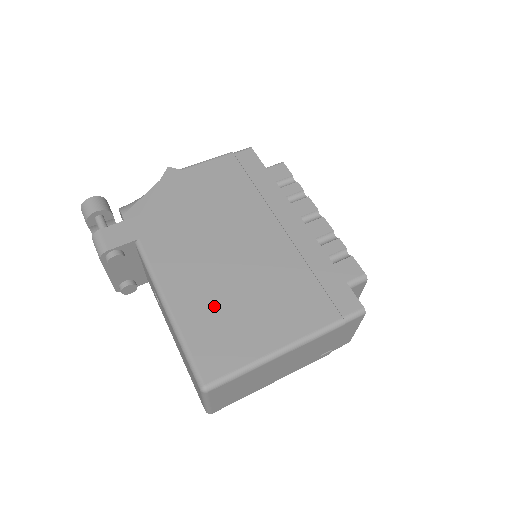
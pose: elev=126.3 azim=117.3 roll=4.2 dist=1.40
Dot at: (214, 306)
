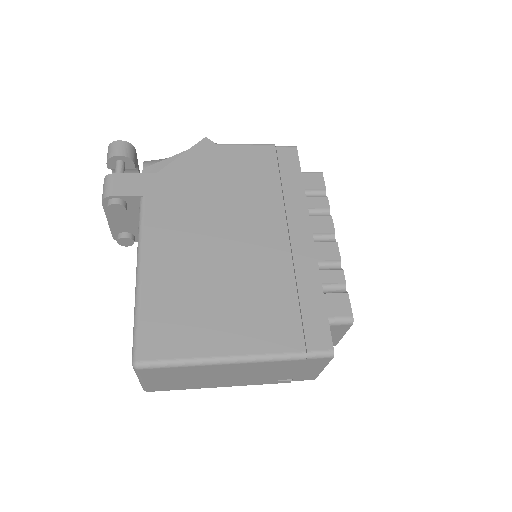
Dot at: (184, 288)
